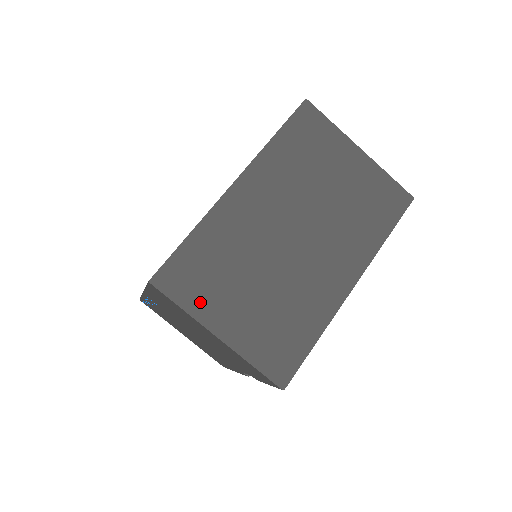
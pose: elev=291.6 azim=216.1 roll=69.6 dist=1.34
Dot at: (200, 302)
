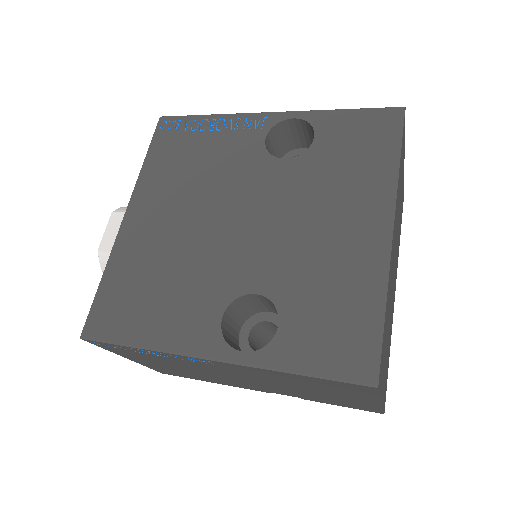
Dot at: (382, 378)
